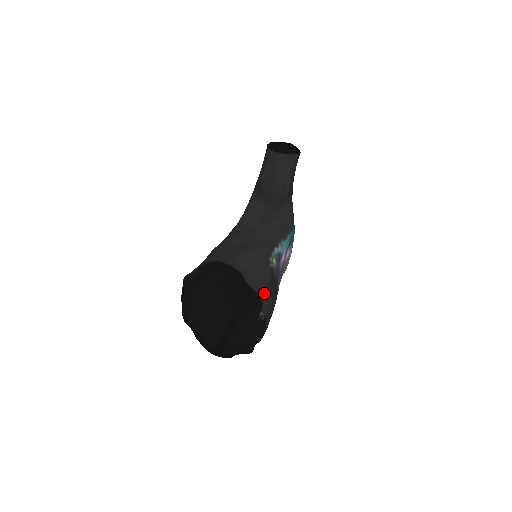
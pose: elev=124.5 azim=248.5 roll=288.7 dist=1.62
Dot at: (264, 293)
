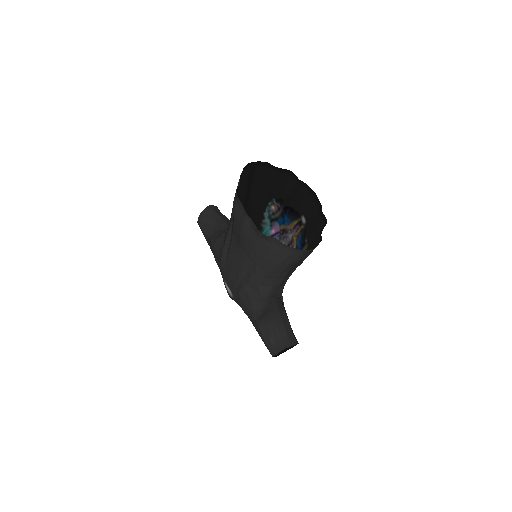
Dot at: (289, 182)
